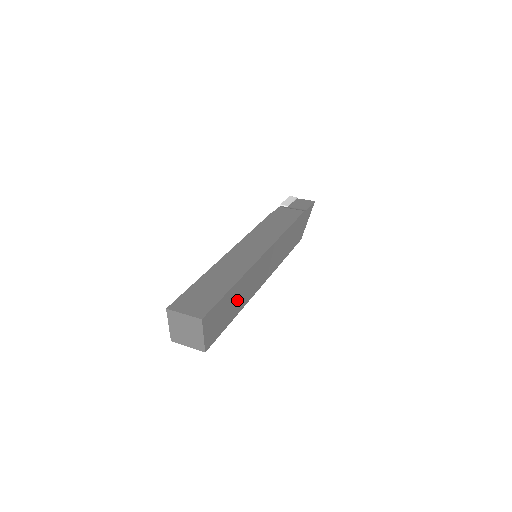
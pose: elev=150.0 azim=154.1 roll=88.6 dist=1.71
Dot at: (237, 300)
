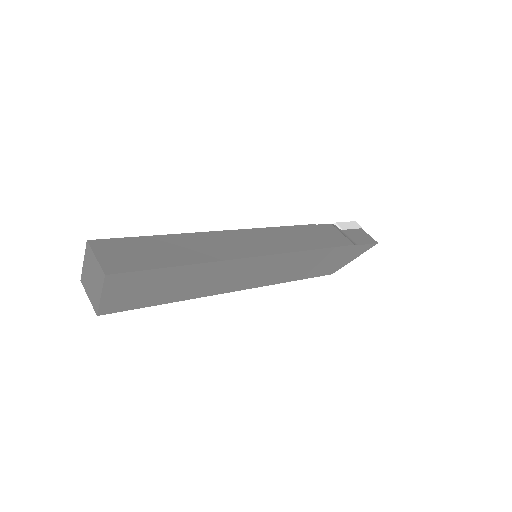
Dot at: (183, 285)
